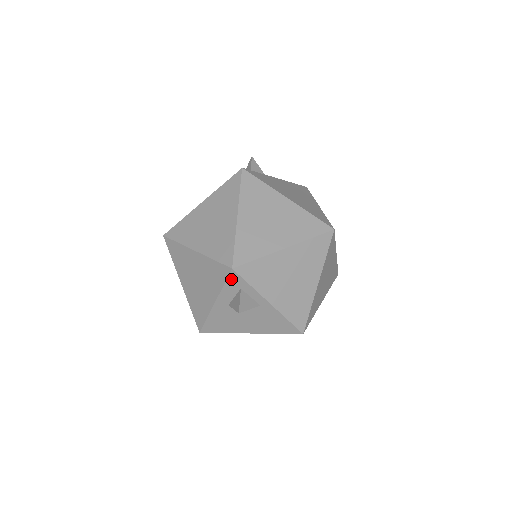
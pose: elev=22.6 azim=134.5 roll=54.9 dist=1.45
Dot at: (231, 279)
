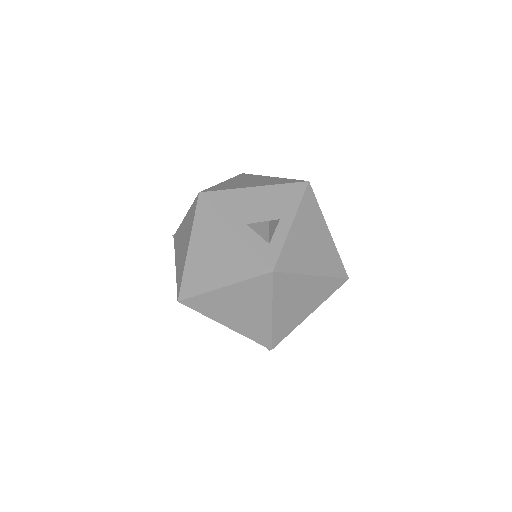
Dot at: occluded
